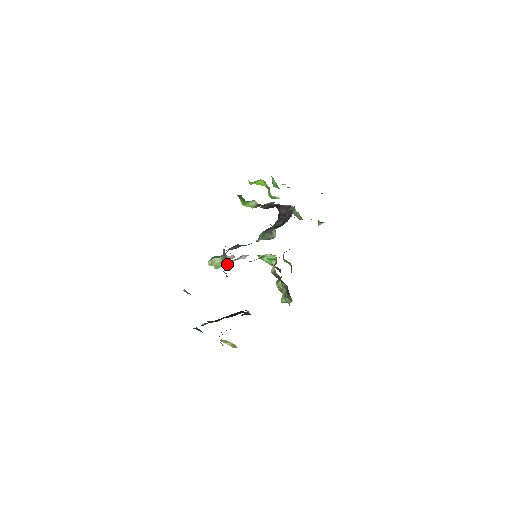
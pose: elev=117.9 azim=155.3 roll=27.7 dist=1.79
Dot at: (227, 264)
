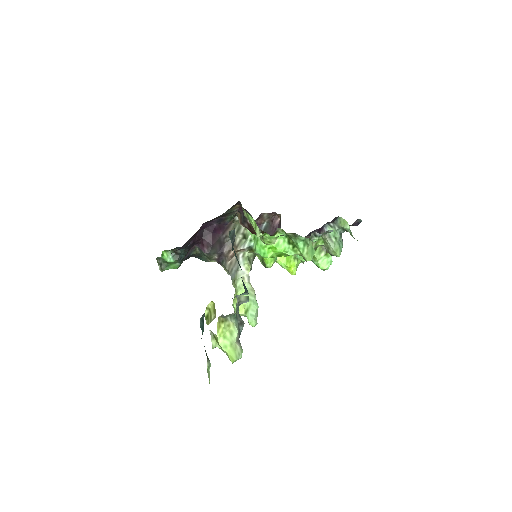
Dot at: (240, 289)
